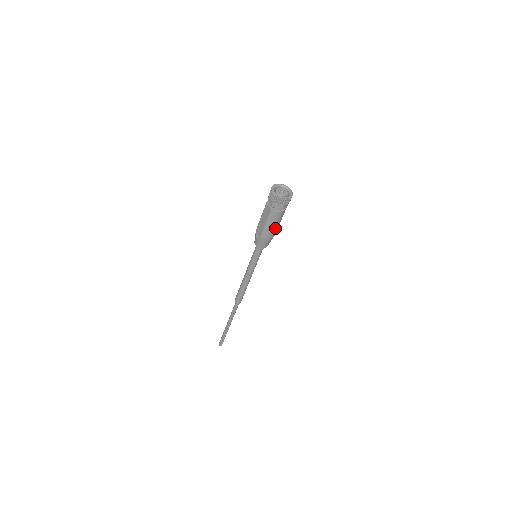
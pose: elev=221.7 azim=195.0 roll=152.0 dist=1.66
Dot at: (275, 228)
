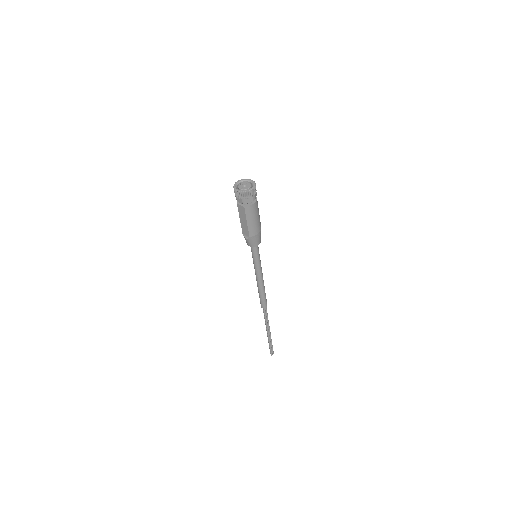
Dot at: (257, 221)
